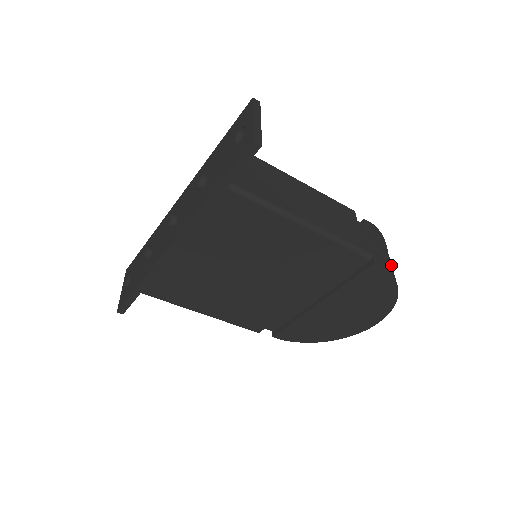
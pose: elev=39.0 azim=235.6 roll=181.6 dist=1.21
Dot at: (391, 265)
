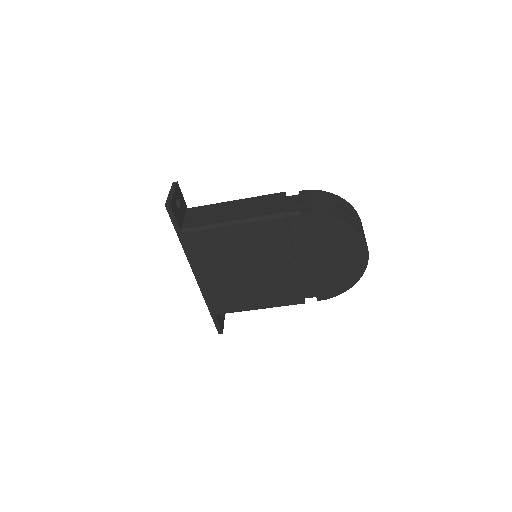
Dot at: (332, 207)
